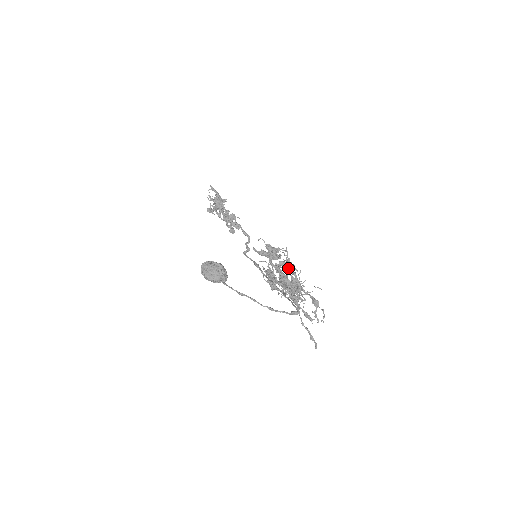
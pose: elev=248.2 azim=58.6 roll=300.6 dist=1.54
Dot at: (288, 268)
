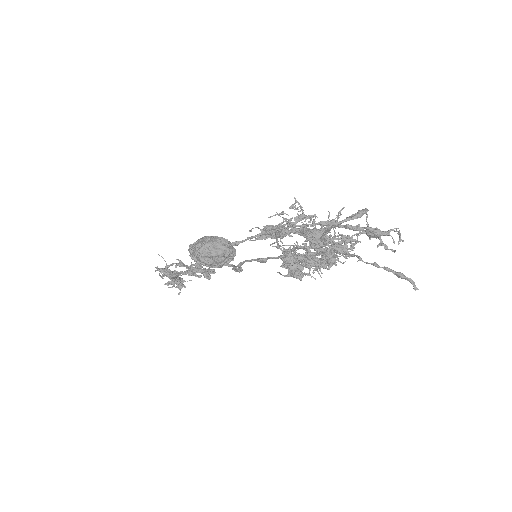
Dot at: occluded
